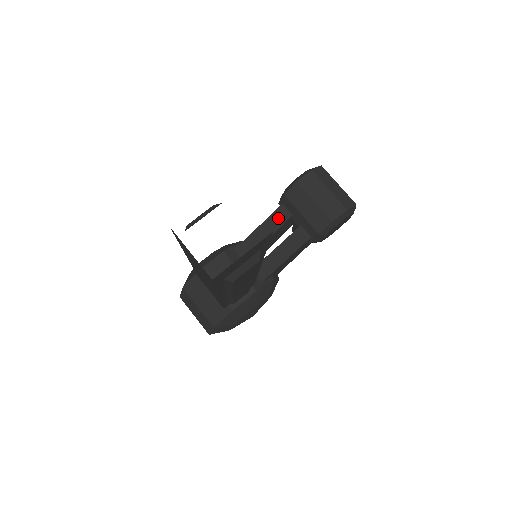
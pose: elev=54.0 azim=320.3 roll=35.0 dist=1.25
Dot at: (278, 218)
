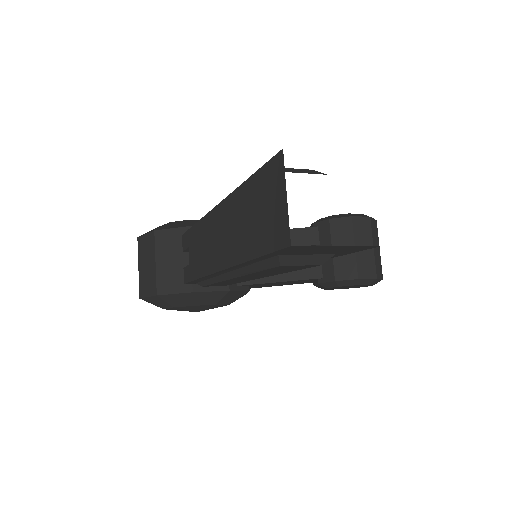
Dot at: (303, 236)
